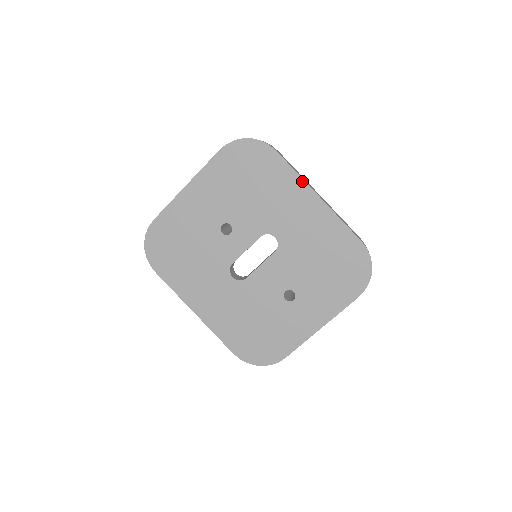
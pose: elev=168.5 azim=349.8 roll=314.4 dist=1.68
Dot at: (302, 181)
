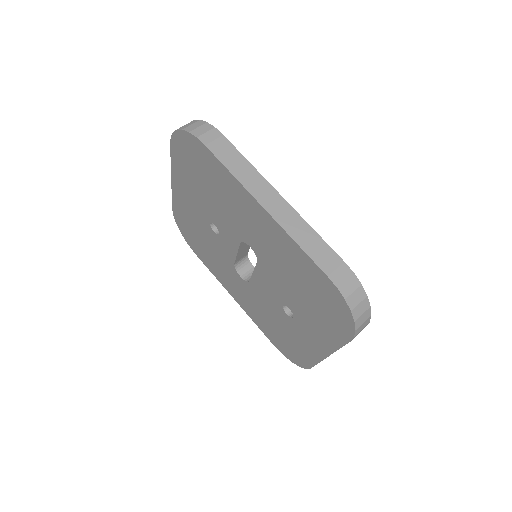
Dot at: (241, 186)
